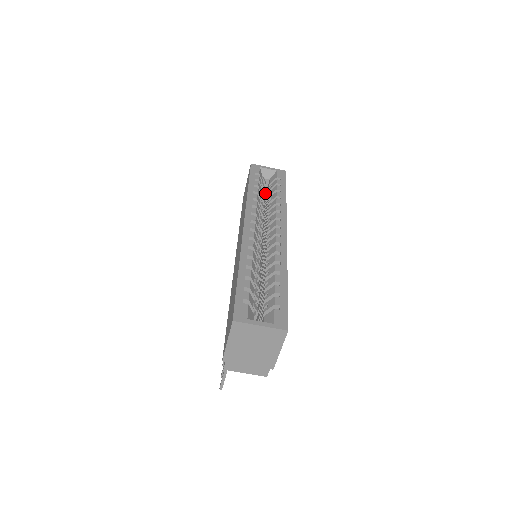
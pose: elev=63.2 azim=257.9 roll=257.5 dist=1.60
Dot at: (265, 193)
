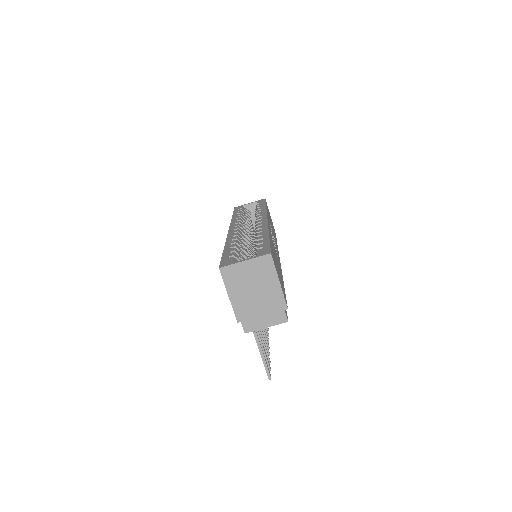
Dot at: occluded
